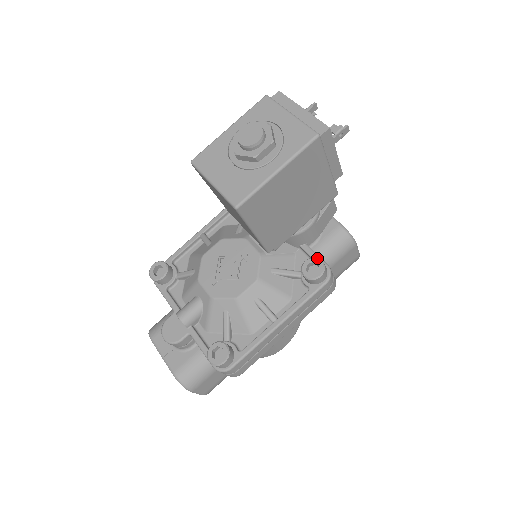
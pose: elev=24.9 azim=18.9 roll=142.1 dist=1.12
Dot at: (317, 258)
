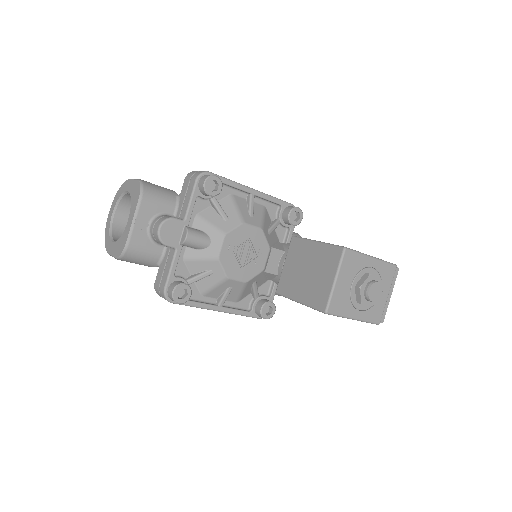
Dot at: occluded
